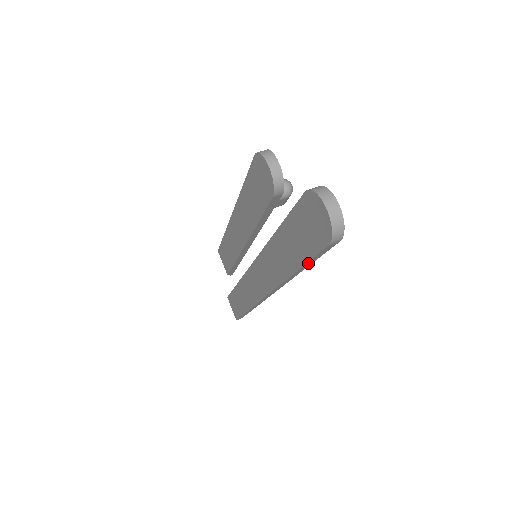
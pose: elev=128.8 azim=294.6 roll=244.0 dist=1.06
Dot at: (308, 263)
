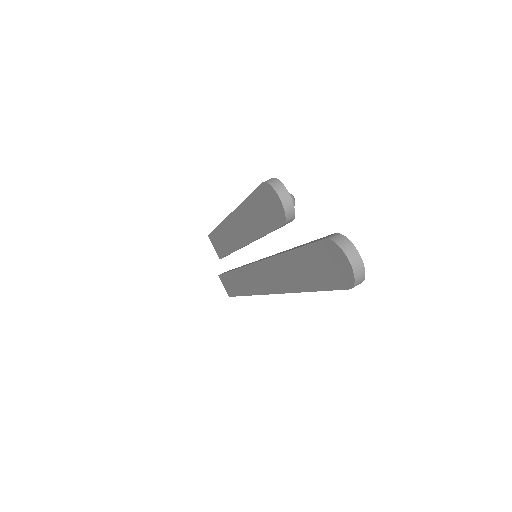
Dot at: occluded
